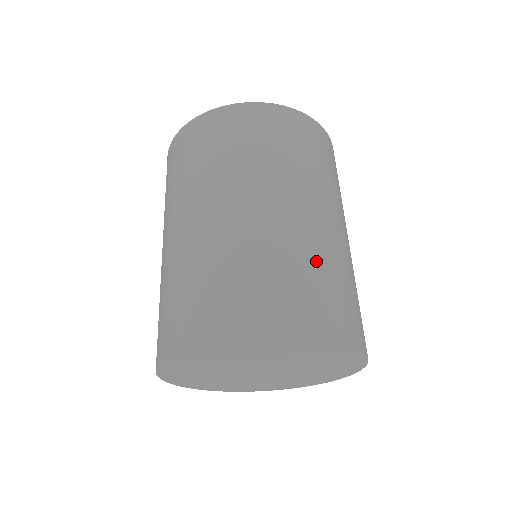
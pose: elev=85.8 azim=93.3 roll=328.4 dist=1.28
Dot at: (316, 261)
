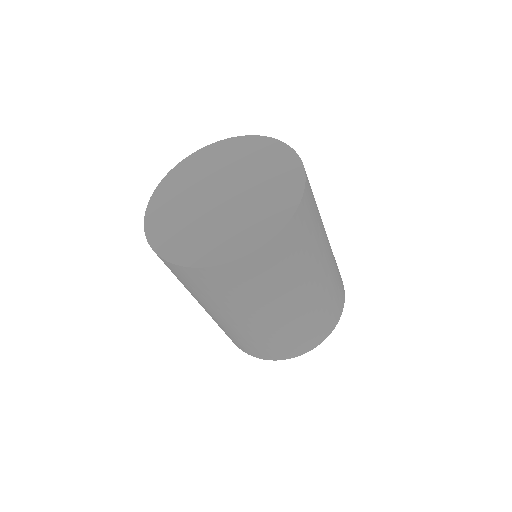
Dot at: (305, 324)
